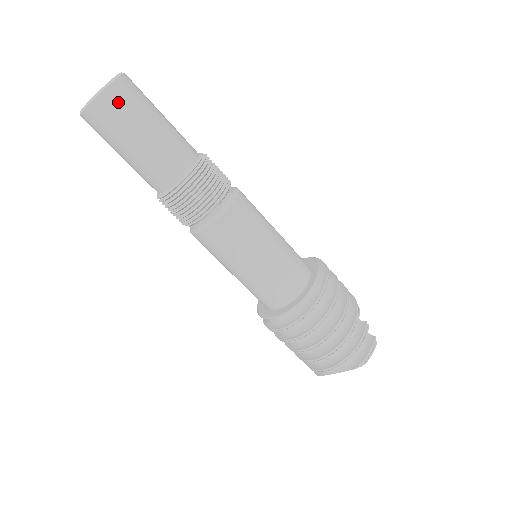
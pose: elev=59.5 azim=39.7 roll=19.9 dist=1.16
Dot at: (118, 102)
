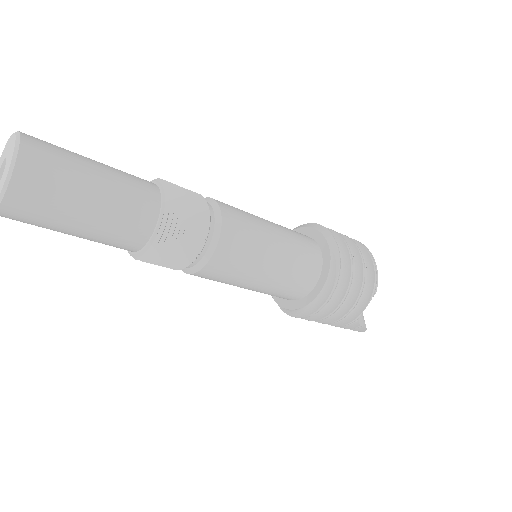
Dot at: (16, 220)
